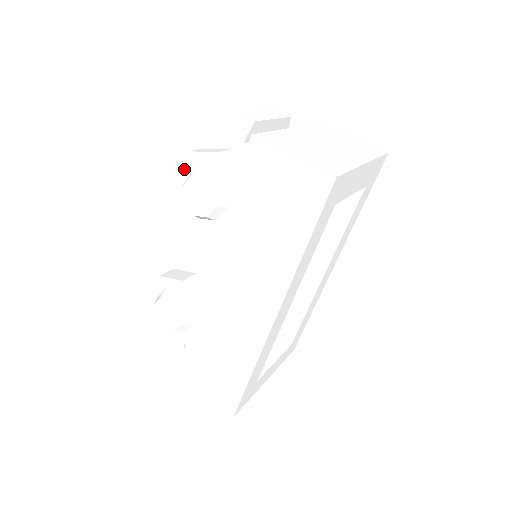
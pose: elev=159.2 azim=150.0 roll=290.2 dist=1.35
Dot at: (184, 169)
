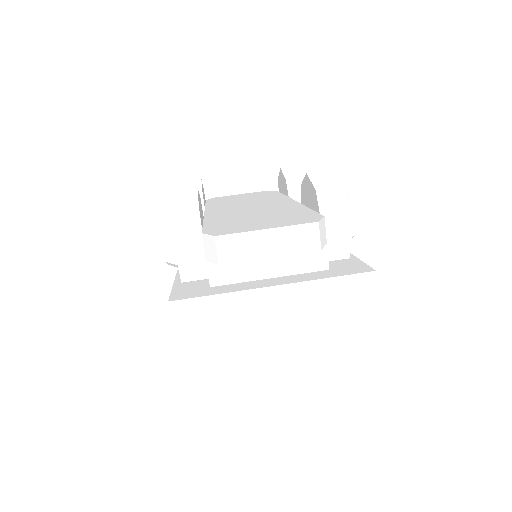
Dot at: occluded
